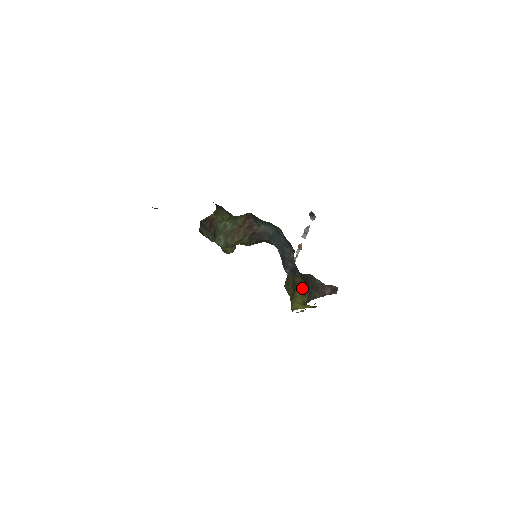
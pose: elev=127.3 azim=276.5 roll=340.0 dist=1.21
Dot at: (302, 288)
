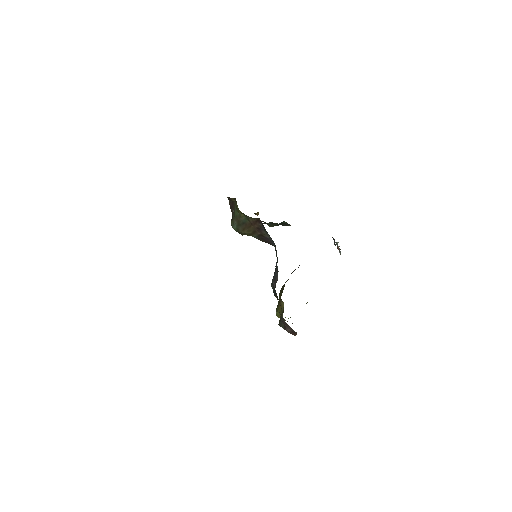
Dot at: (283, 305)
